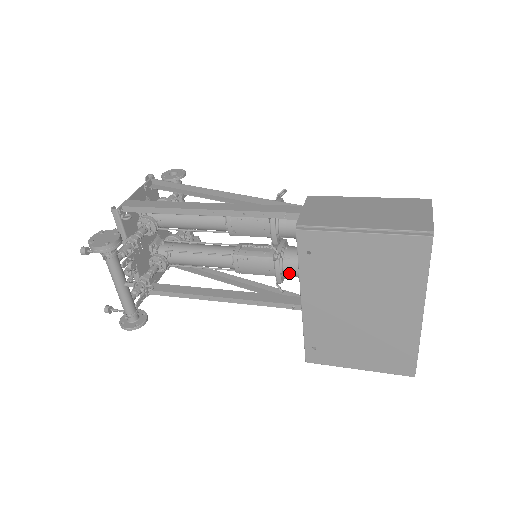
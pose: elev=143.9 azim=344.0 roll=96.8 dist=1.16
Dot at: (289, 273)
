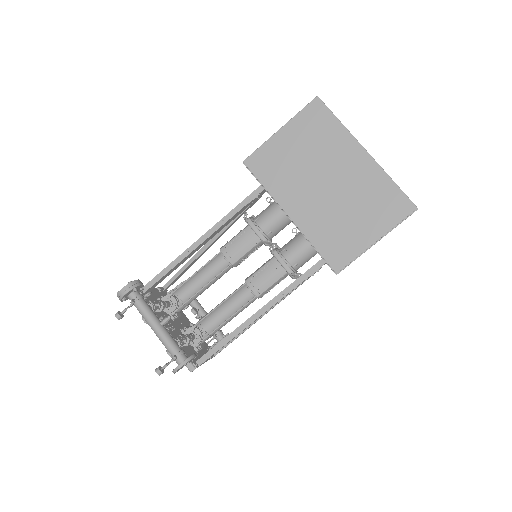
Dot at: (292, 259)
